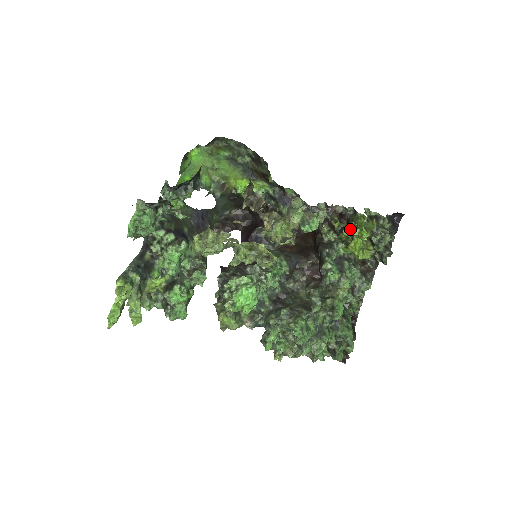
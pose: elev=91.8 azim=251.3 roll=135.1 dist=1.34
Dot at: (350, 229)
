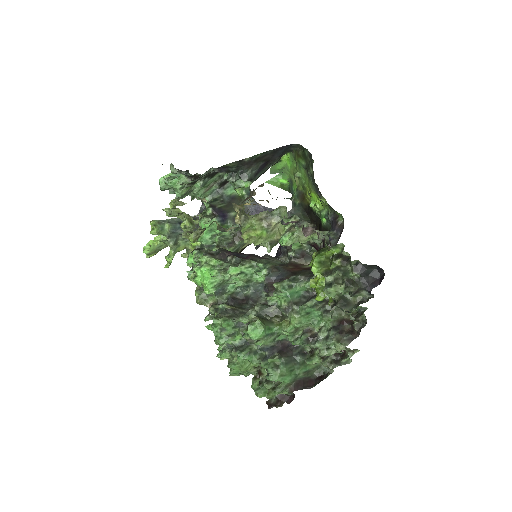
Dot at: occluded
